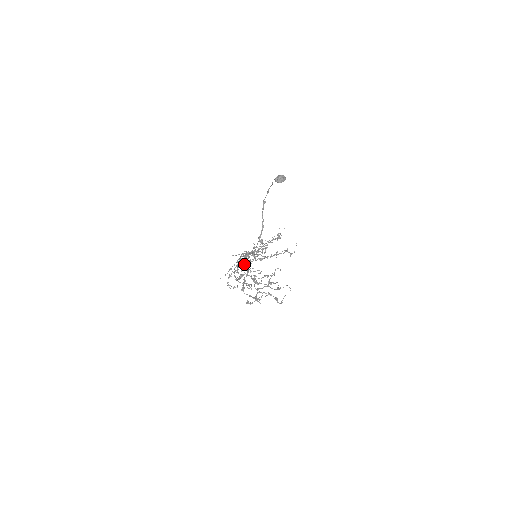
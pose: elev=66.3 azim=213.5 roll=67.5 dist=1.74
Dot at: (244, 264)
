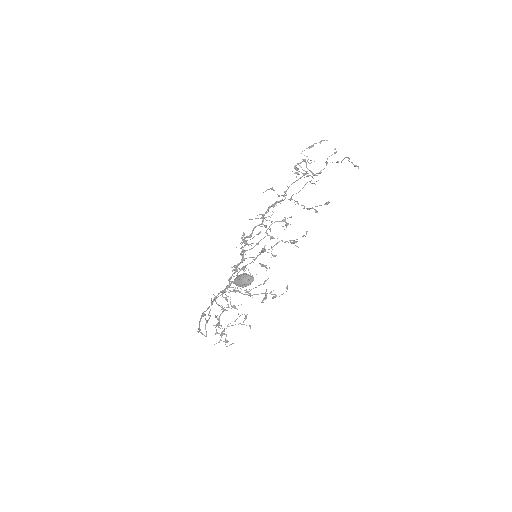
Dot at: (215, 296)
